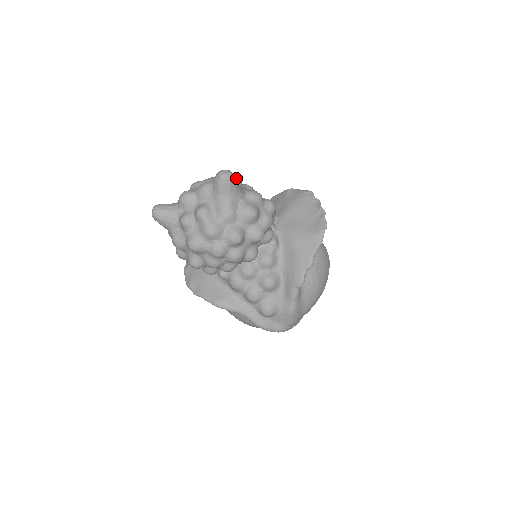
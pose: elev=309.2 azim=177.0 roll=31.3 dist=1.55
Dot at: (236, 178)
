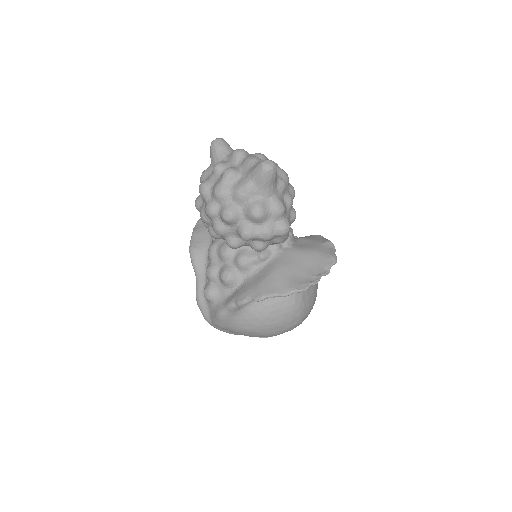
Dot at: (284, 181)
